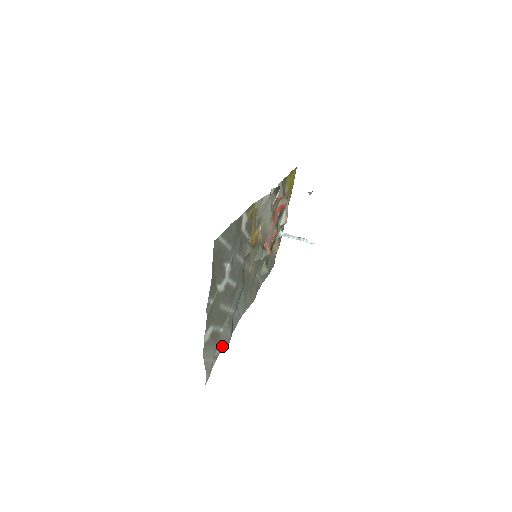
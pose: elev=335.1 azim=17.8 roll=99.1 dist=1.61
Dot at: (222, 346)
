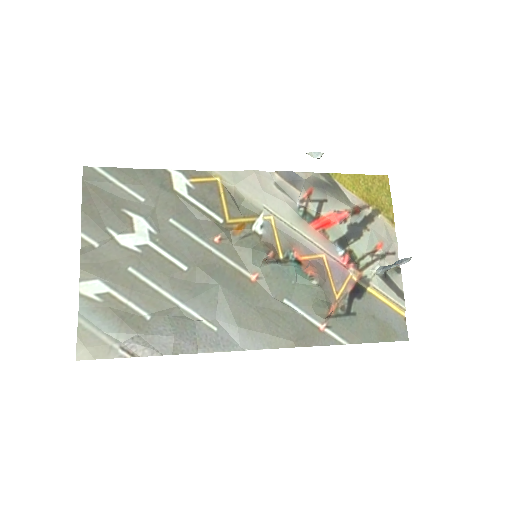
Dot at: (148, 343)
